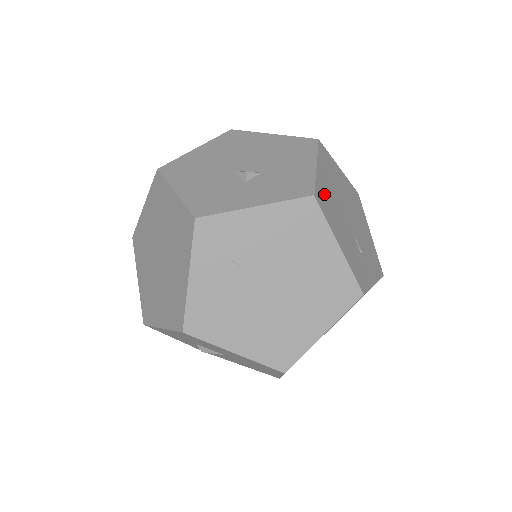
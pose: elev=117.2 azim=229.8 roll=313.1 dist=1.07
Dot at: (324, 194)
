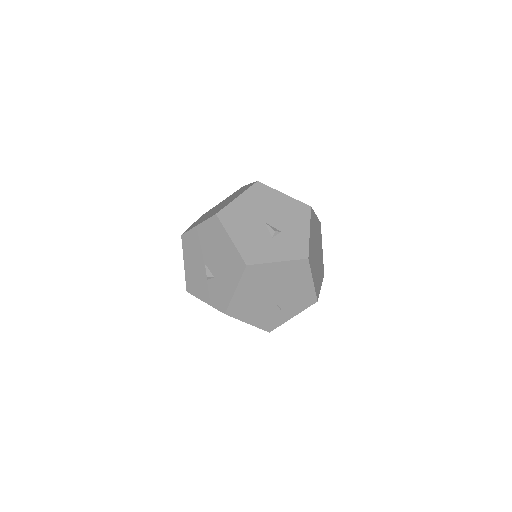
Dot at: (239, 304)
